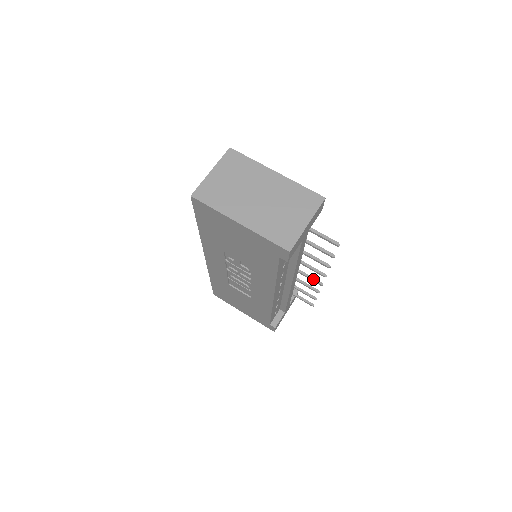
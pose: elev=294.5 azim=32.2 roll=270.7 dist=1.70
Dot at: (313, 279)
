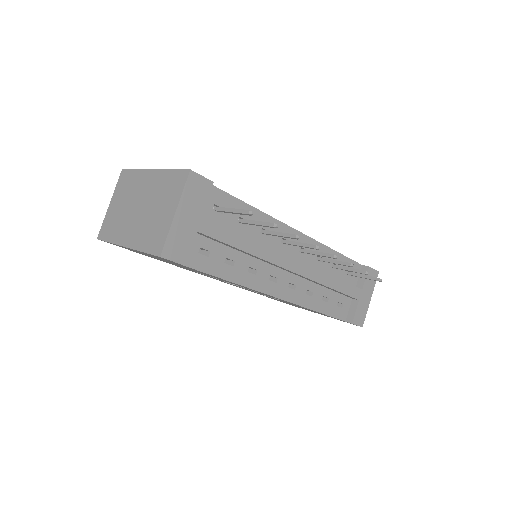
Dot at: (324, 255)
